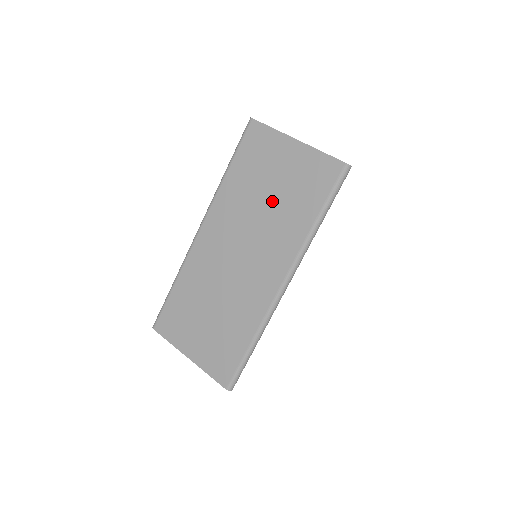
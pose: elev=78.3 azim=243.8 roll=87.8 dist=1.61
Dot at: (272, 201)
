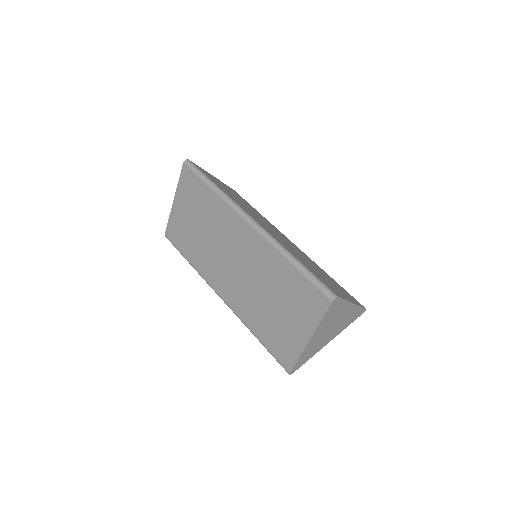
Dot at: (268, 304)
